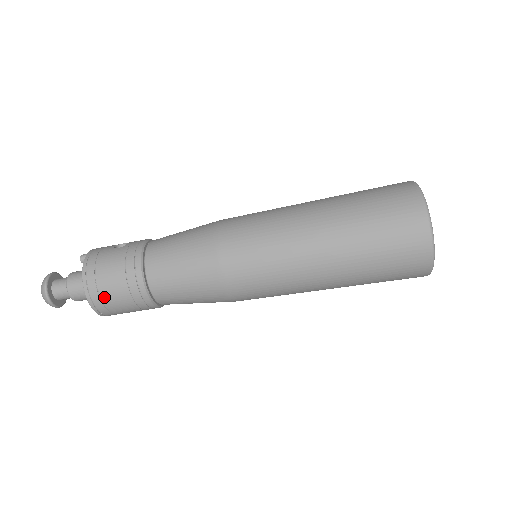
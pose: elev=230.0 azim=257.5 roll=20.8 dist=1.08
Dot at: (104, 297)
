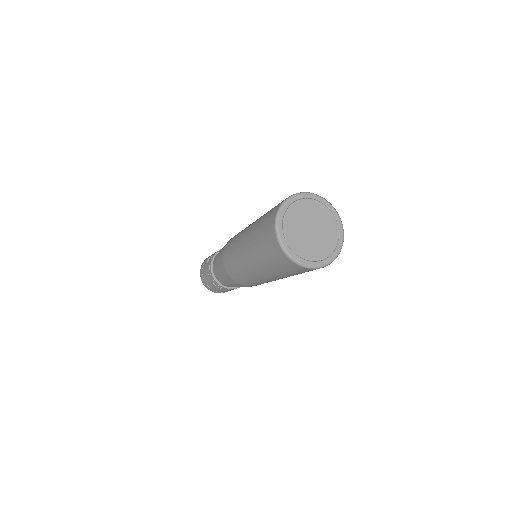
Dot at: (215, 290)
